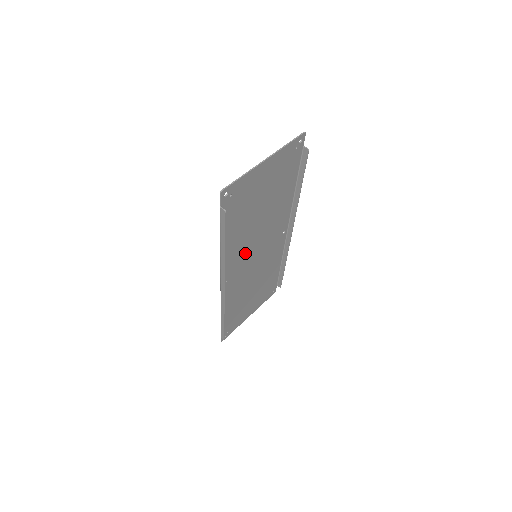
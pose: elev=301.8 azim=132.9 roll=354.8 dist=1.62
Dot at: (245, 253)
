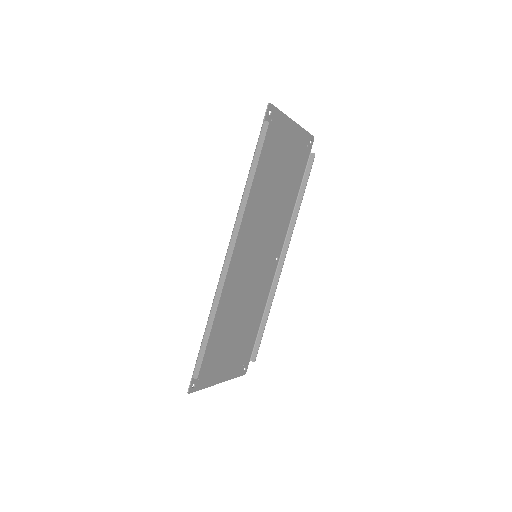
Dot at: (253, 233)
